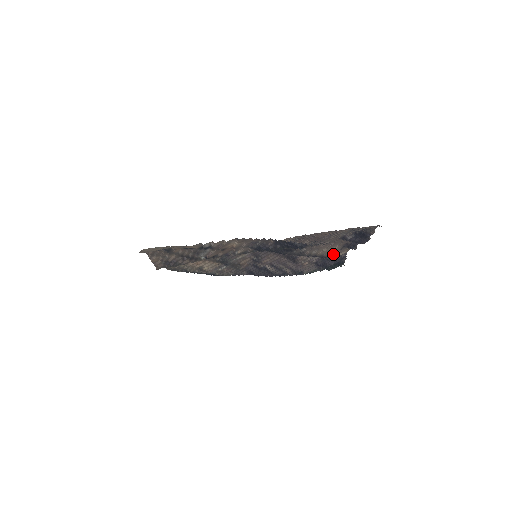
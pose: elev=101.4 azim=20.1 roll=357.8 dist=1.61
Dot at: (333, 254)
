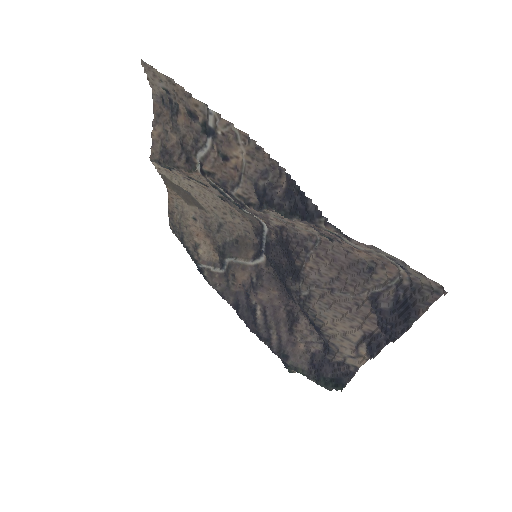
Dot at: (342, 349)
